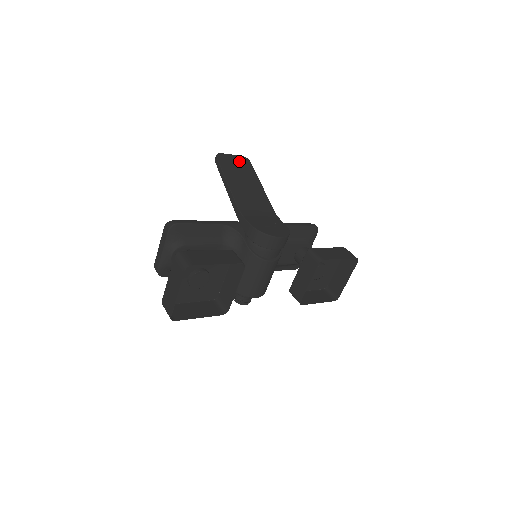
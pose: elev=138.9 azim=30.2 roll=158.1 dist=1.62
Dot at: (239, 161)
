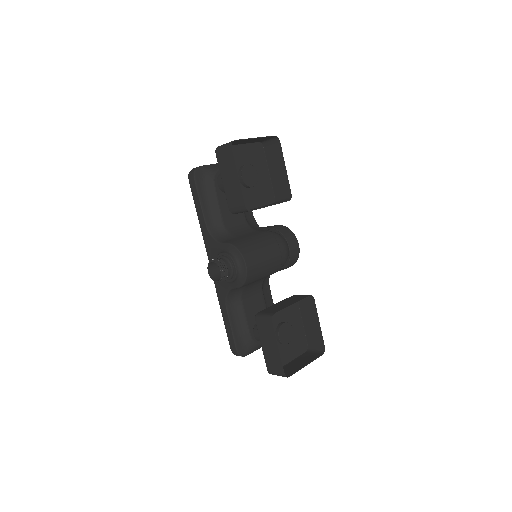
Dot at: occluded
